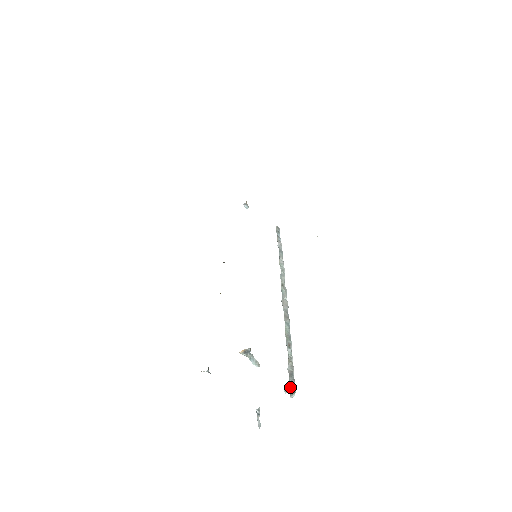
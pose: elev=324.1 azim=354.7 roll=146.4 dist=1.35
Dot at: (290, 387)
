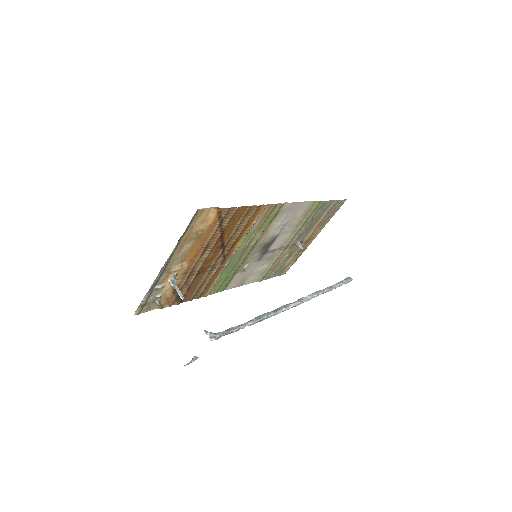
Dot at: (215, 333)
